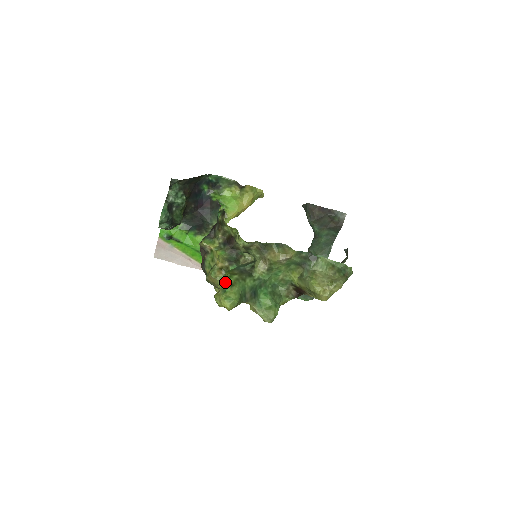
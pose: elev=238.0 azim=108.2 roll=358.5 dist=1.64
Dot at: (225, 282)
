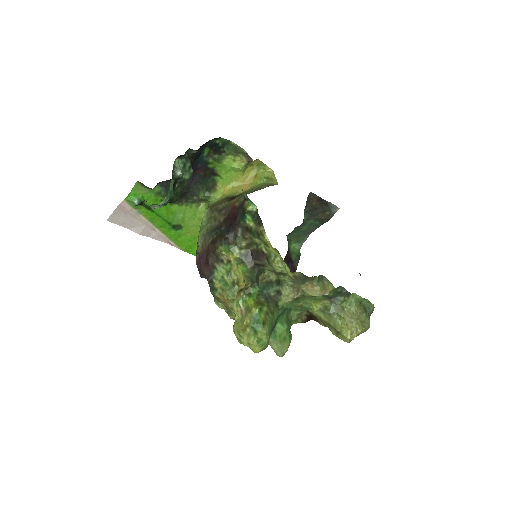
Dot at: (254, 317)
